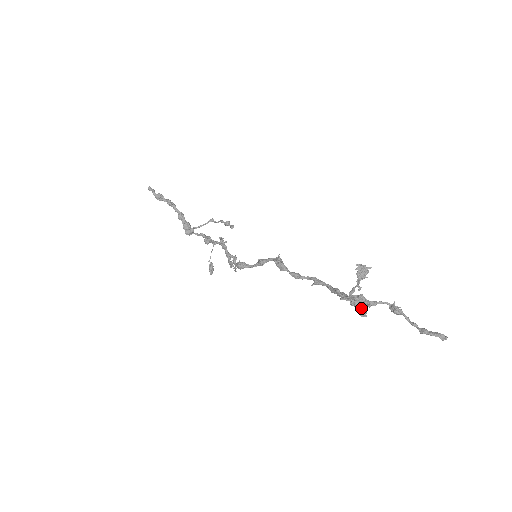
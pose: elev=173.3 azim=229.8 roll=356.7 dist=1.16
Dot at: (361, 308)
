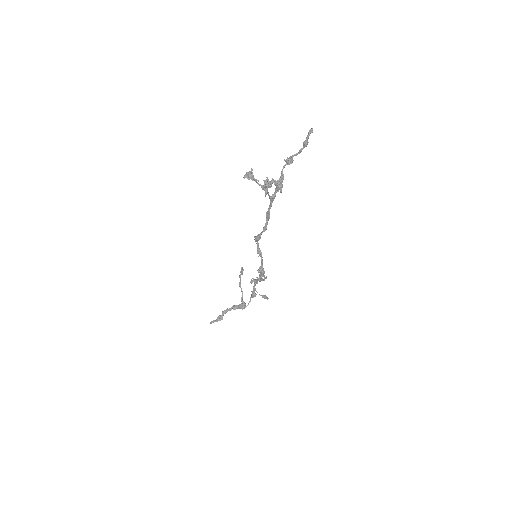
Dot at: (271, 183)
